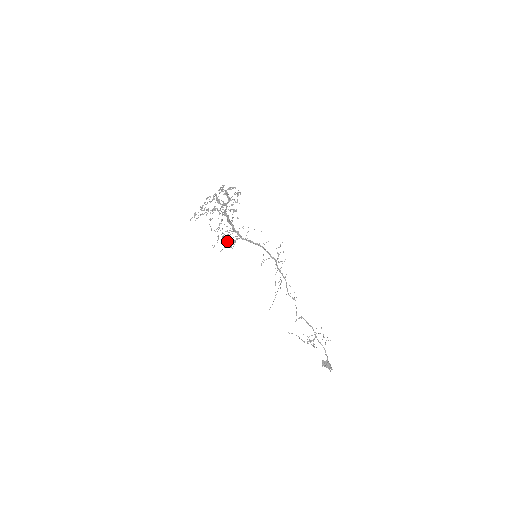
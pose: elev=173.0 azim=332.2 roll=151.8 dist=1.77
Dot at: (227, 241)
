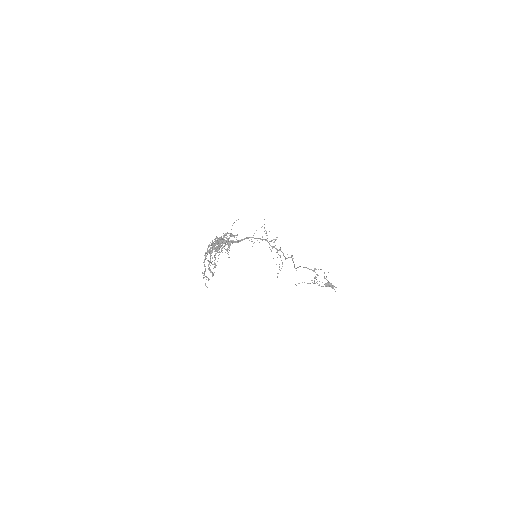
Dot at: (220, 252)
